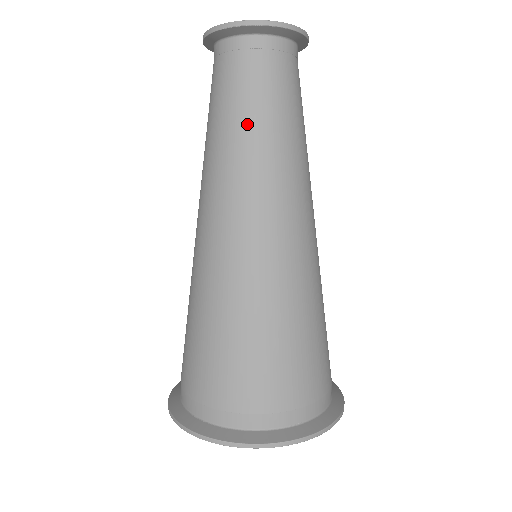
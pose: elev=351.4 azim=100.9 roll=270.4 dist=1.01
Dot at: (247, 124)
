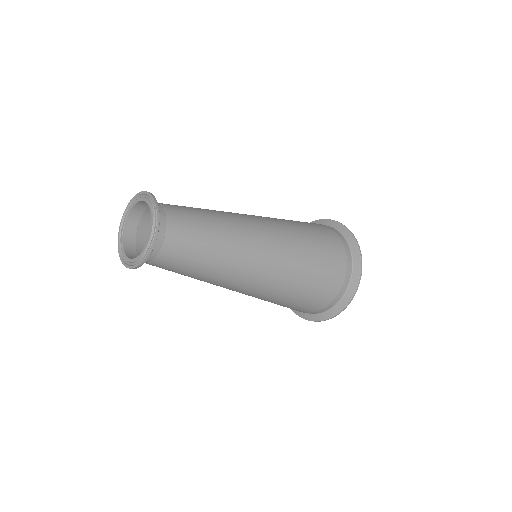
Dot at: occluded
